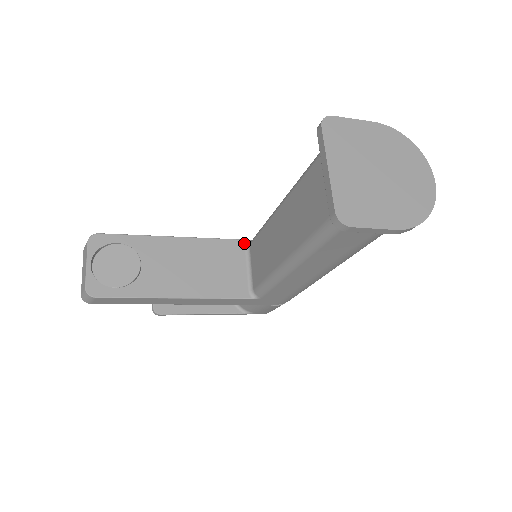
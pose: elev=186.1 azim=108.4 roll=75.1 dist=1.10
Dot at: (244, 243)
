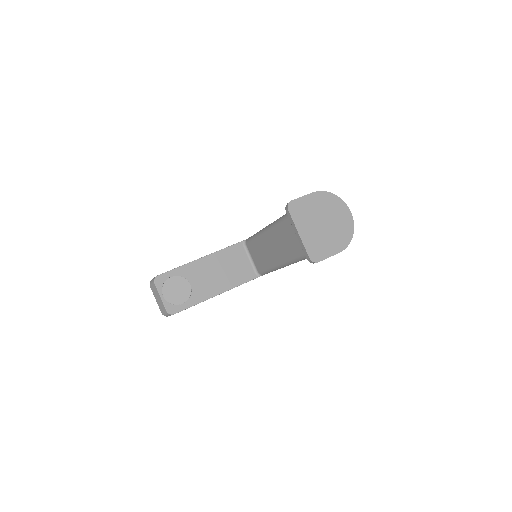
Dot at: (242, 244)
